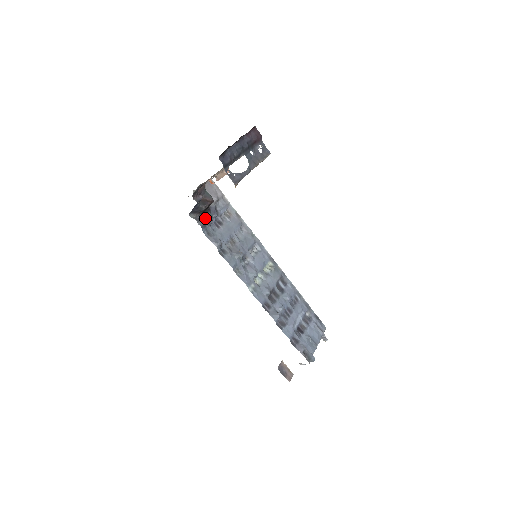
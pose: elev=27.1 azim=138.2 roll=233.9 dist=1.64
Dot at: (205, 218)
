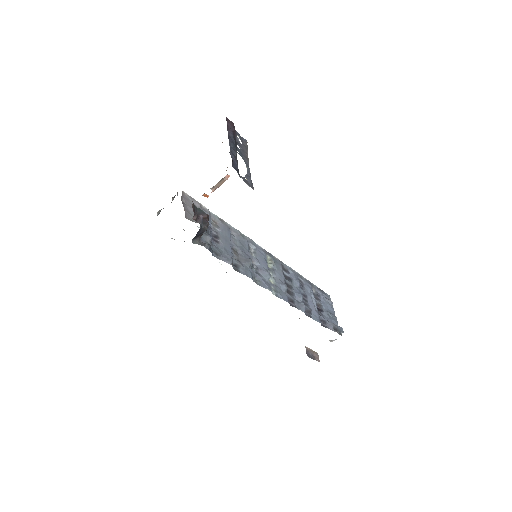
Dot at: (205, 238)
